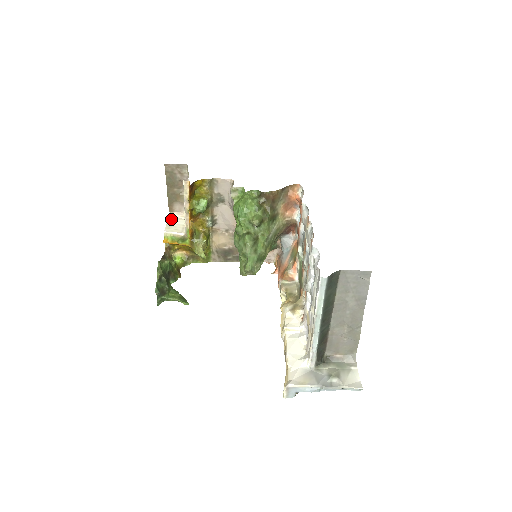
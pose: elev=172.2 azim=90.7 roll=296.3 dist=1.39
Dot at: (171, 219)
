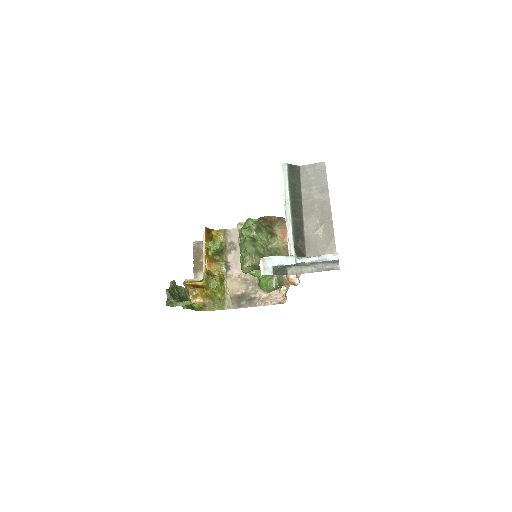
Dot at: occluded
